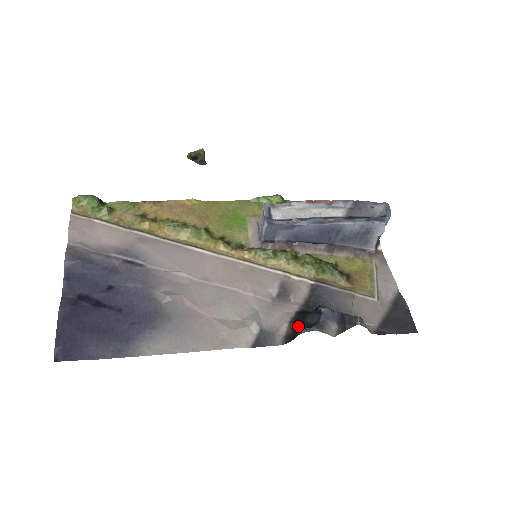
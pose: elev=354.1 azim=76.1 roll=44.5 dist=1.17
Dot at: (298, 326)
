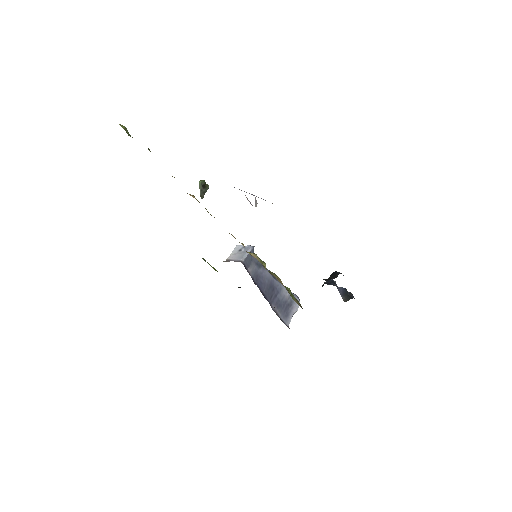
Dot at: (334, 272)
